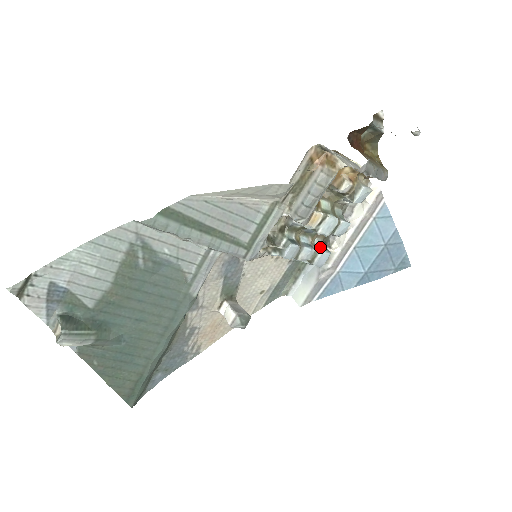
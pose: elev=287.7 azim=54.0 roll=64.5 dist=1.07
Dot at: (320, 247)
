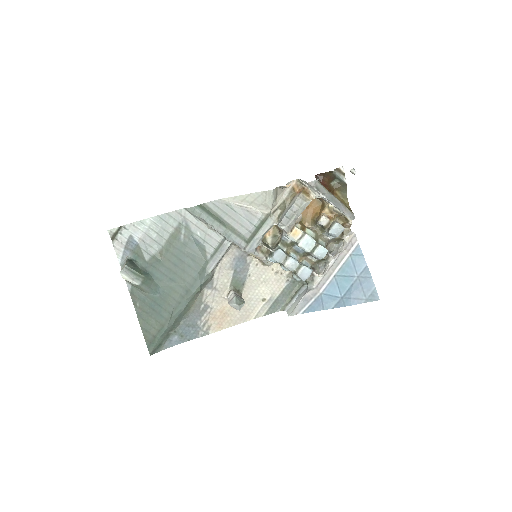
Dot at: (305, 265)
